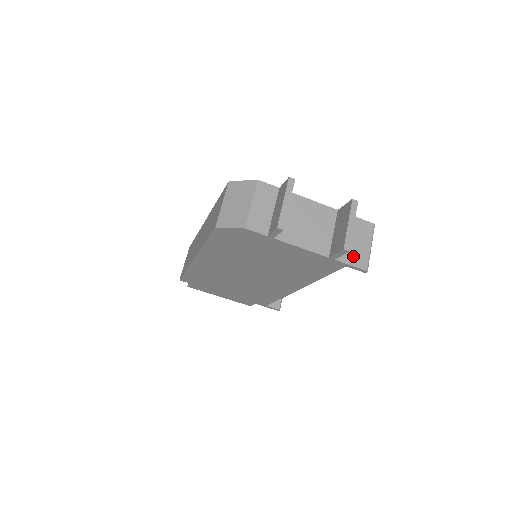
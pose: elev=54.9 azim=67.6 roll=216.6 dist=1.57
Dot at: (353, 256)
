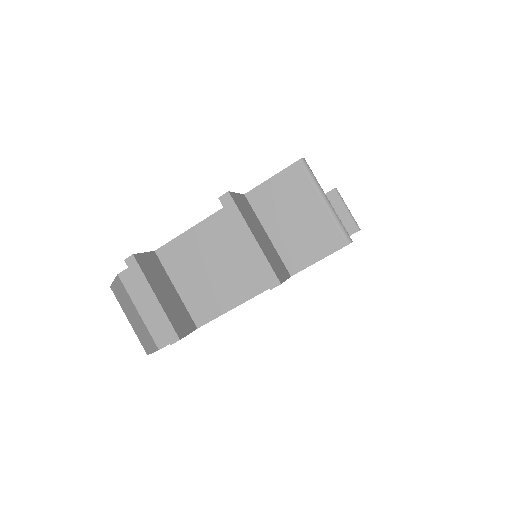
Dot at: (311, 244)
